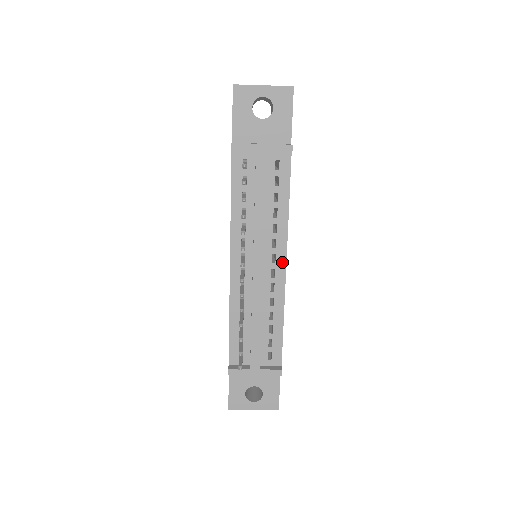
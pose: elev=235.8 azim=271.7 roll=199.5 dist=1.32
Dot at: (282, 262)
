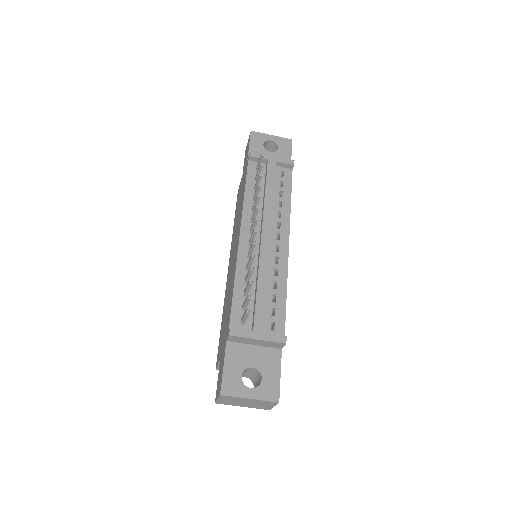
Dot at: (285, 241)
